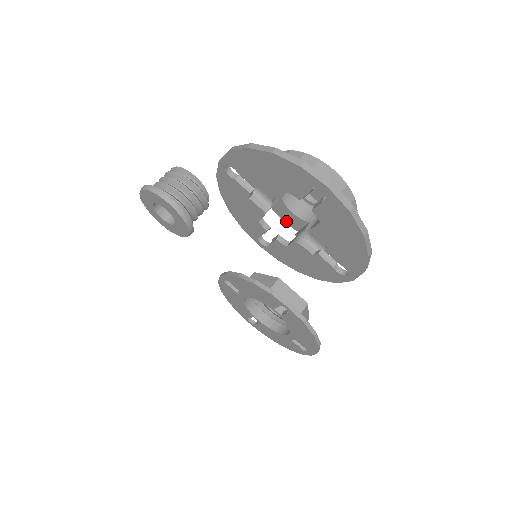
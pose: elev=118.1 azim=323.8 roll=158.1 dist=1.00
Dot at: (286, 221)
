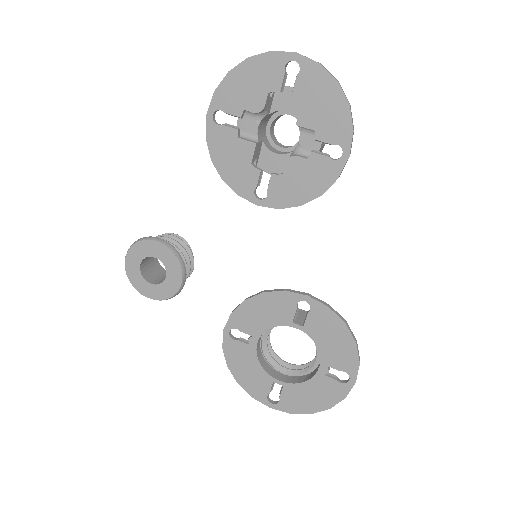
Dot at: (273, 172)
